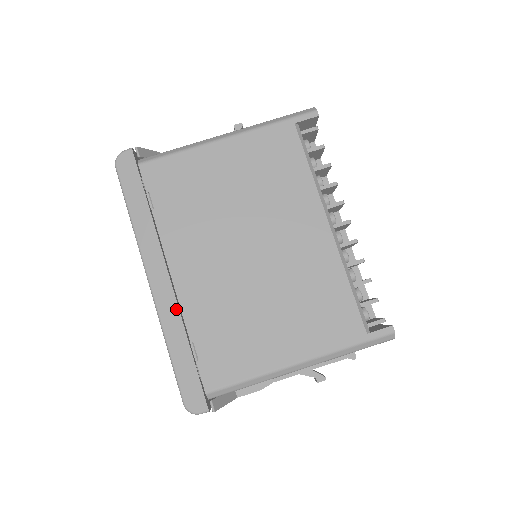
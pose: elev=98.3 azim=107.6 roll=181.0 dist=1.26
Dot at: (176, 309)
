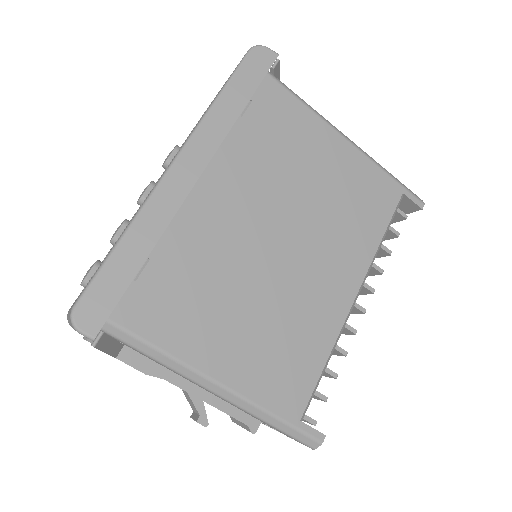
Dot at: (171, 213)
